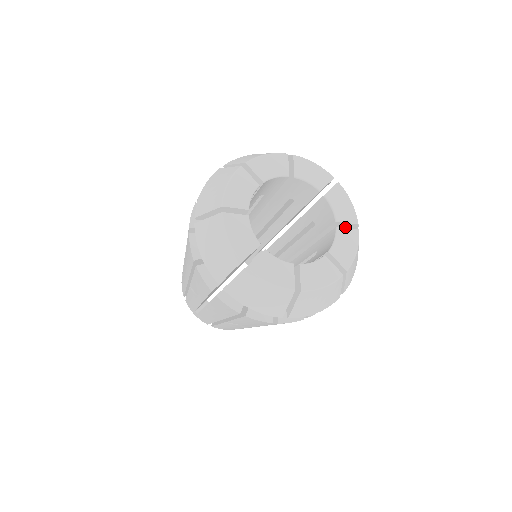
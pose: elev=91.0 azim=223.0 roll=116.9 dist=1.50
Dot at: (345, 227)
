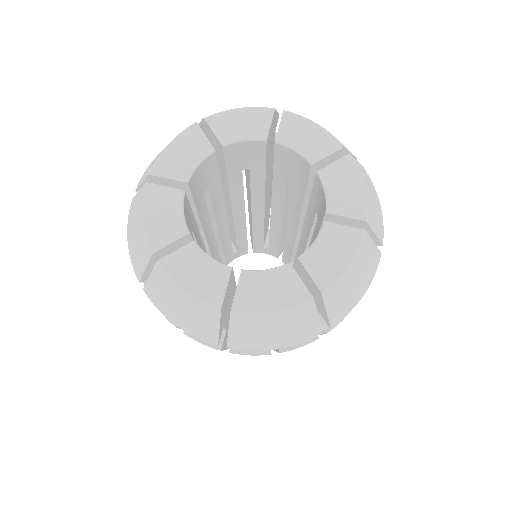
Dot at: (349, 224)
